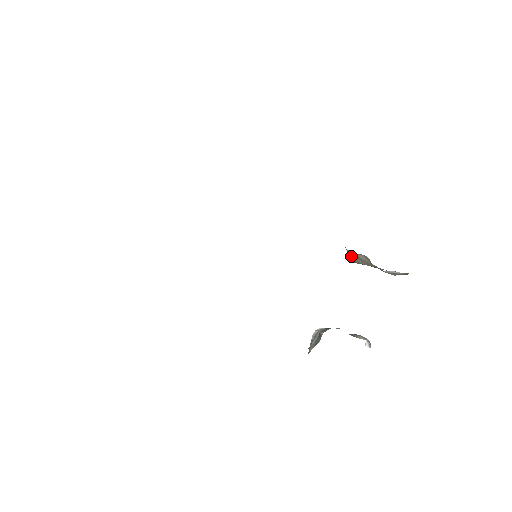
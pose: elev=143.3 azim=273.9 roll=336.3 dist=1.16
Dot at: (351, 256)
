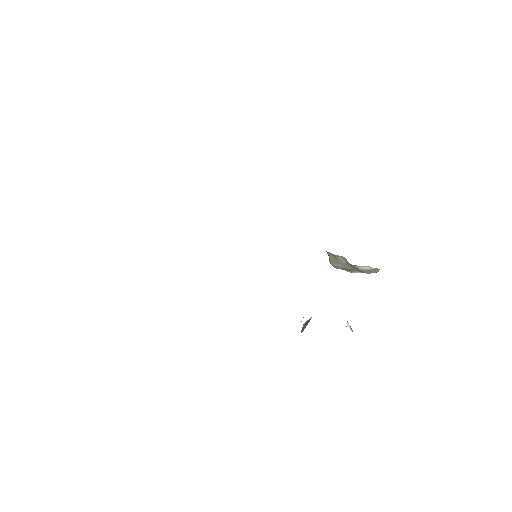
Dot at: (332, 260)
